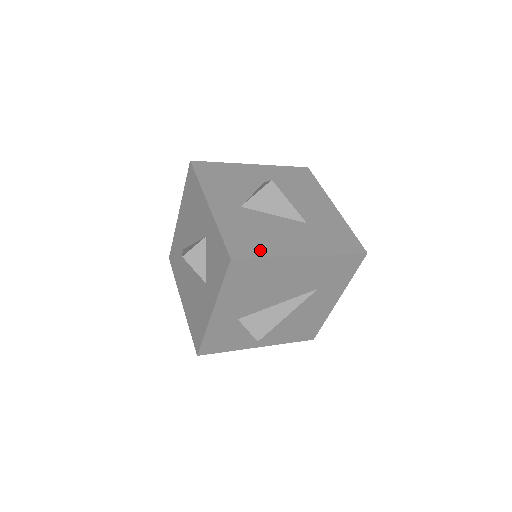
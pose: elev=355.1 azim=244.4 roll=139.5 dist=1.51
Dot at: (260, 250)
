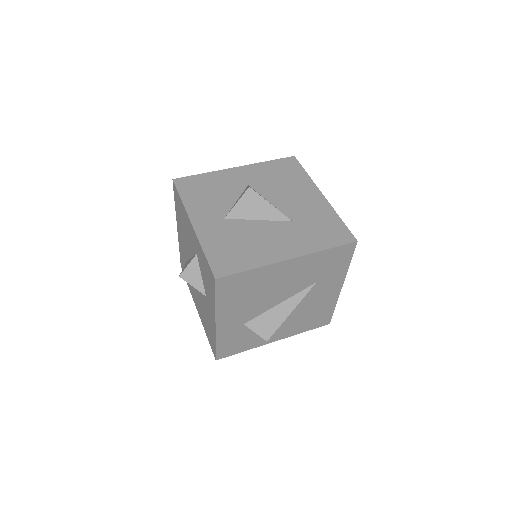
Dot at: (244, 263)
